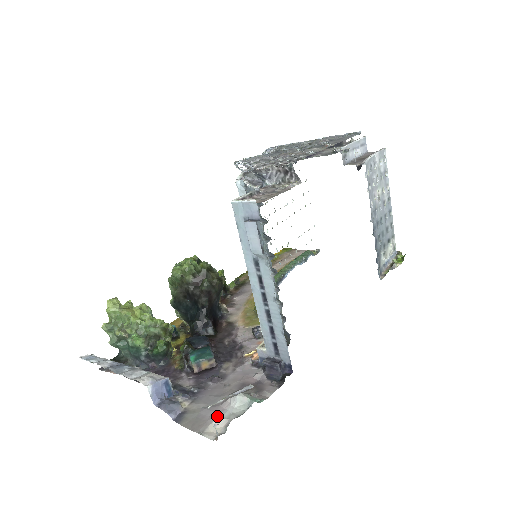
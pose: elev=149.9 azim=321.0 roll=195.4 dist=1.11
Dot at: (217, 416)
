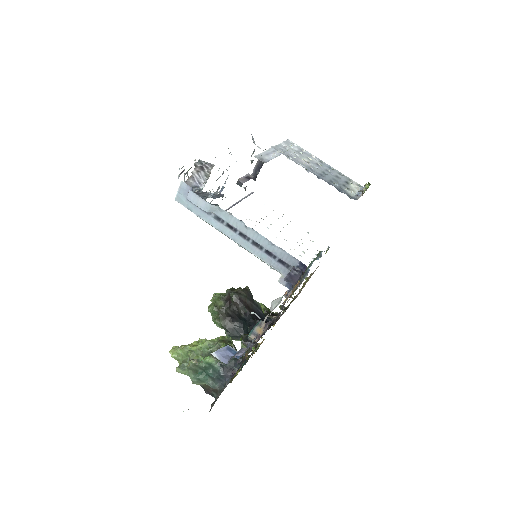
Dot at: occluded
